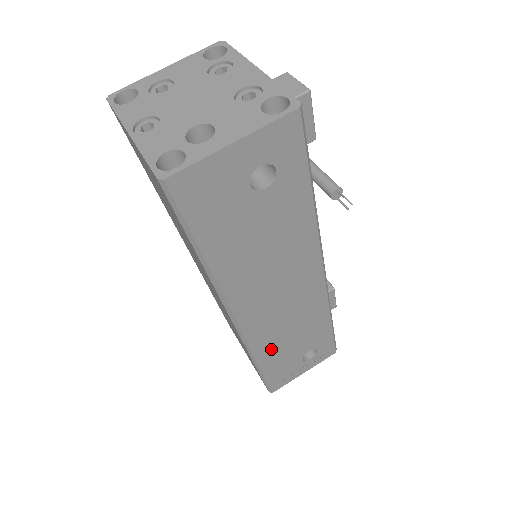
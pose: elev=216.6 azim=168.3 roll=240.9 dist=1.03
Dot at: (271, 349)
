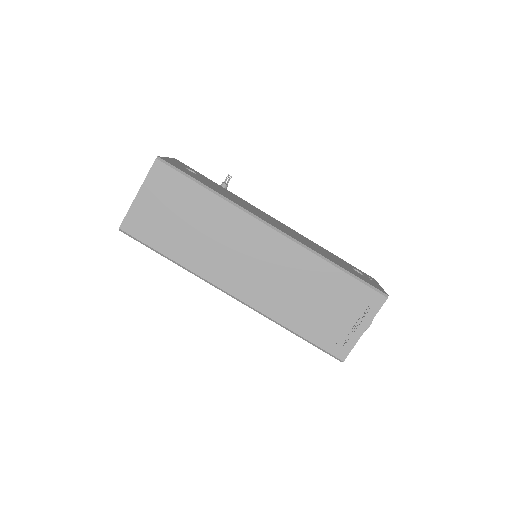
Dot at: (323, 254)
